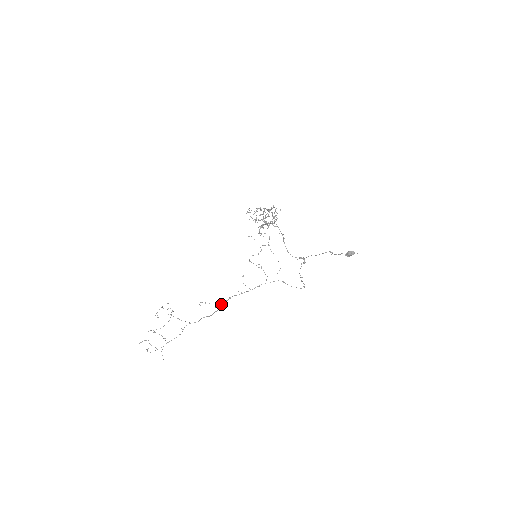
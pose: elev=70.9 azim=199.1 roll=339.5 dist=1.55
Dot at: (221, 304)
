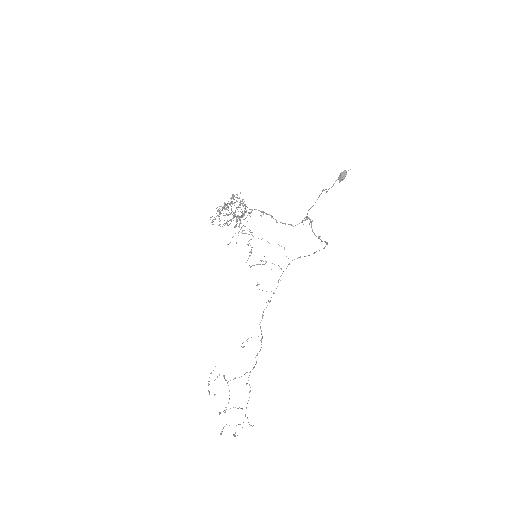
Dot at: (260, 328)
